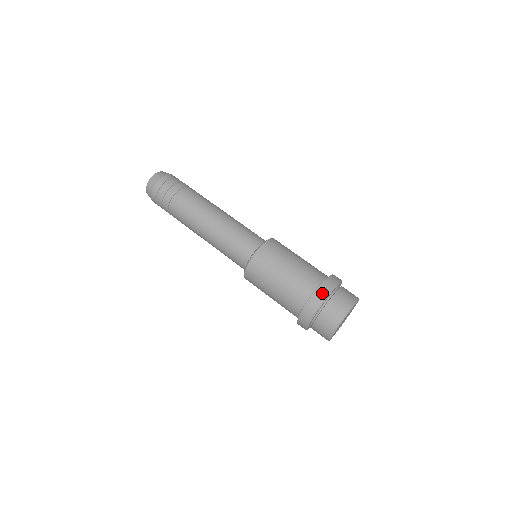
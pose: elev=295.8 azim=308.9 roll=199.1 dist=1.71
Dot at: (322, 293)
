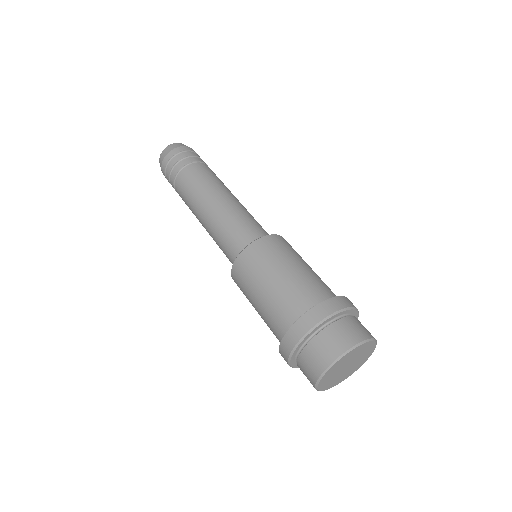
Dot at: (350, 302)
